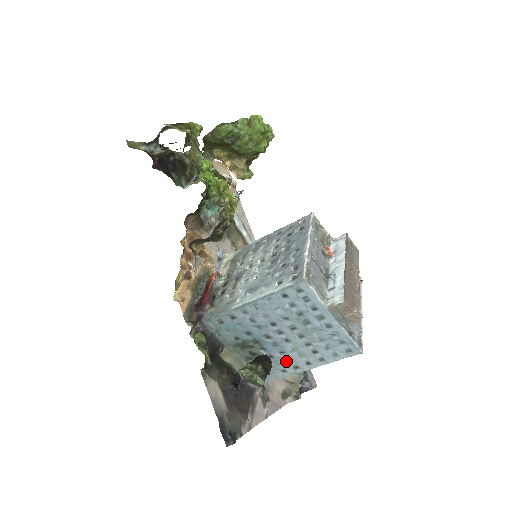
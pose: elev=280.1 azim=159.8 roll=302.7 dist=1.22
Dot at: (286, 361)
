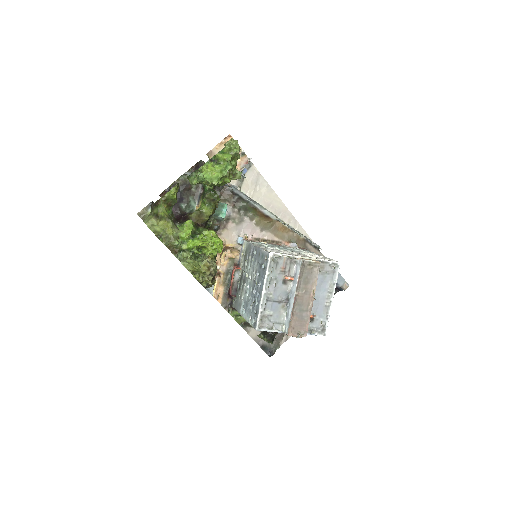
Dot at: occluded
